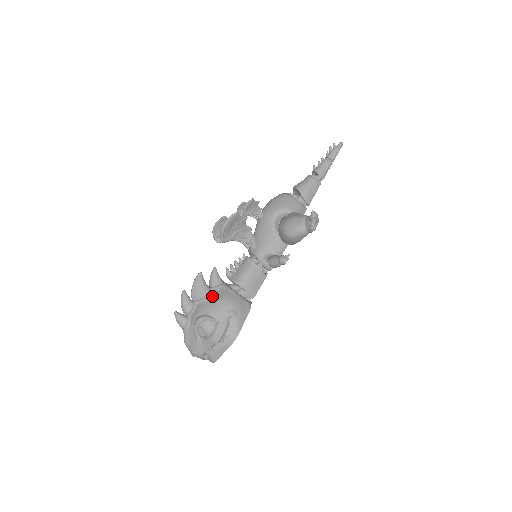
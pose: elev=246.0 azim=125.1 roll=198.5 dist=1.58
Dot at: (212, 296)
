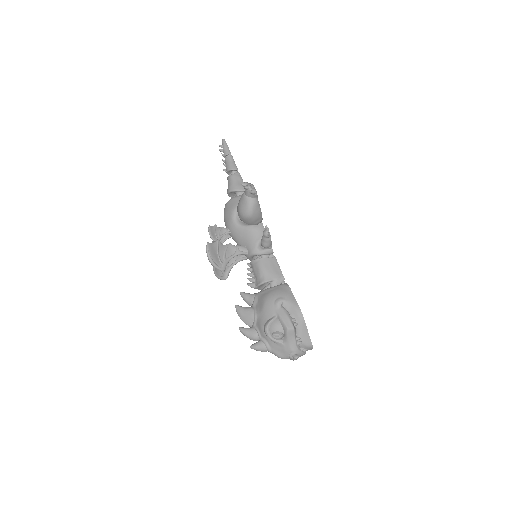
Dot at: (257, 308)
